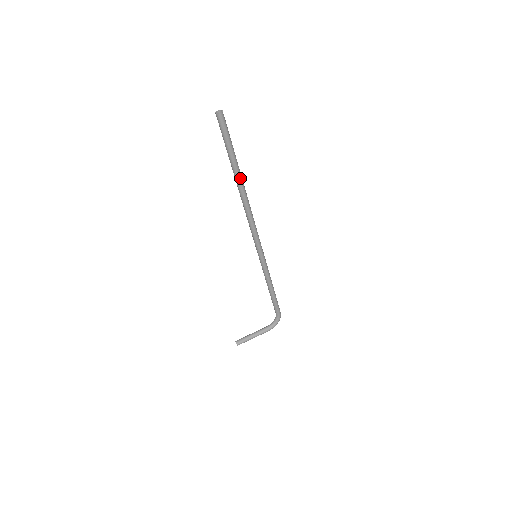
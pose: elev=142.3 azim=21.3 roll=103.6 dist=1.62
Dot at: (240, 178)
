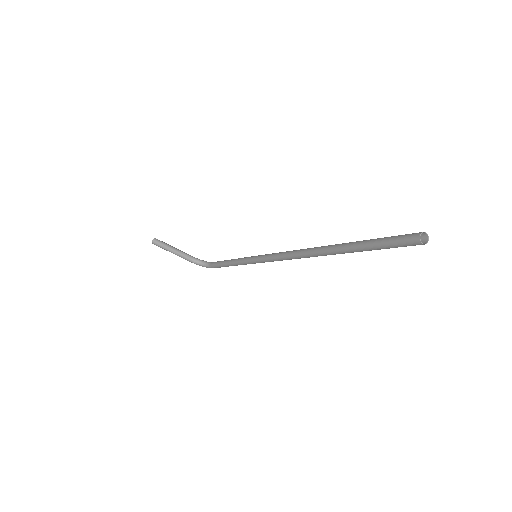
Dot at: (340, 253)
